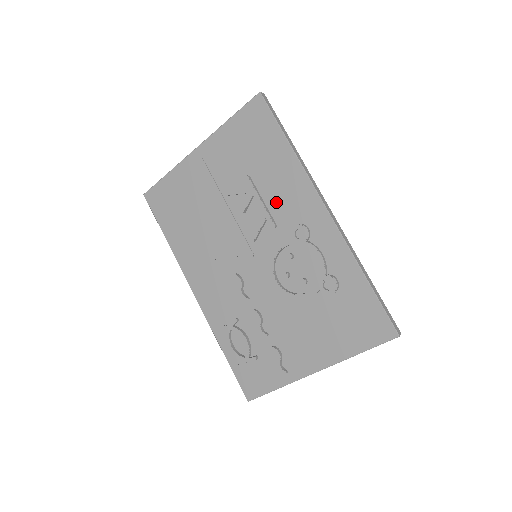
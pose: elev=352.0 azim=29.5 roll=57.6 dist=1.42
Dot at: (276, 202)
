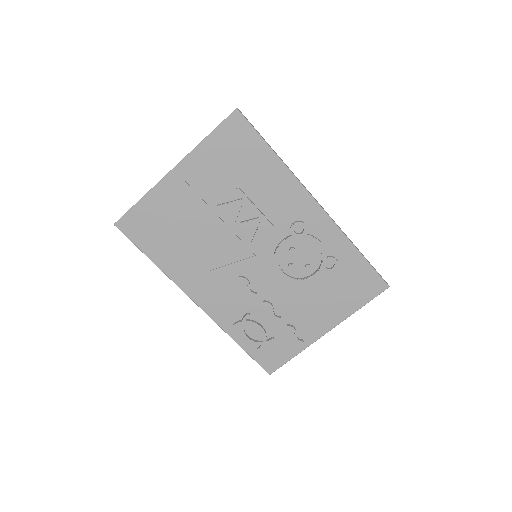
Dot at: (270, 207)
